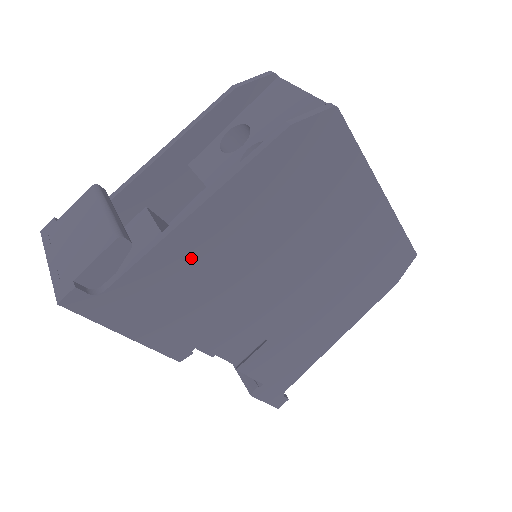
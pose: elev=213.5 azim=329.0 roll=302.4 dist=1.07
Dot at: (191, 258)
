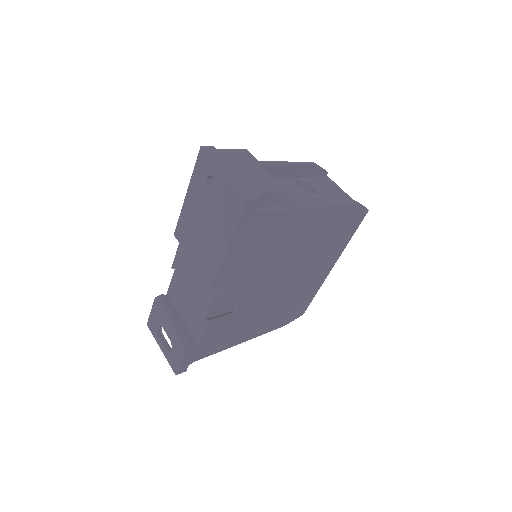
Dot at: (287, 229)
